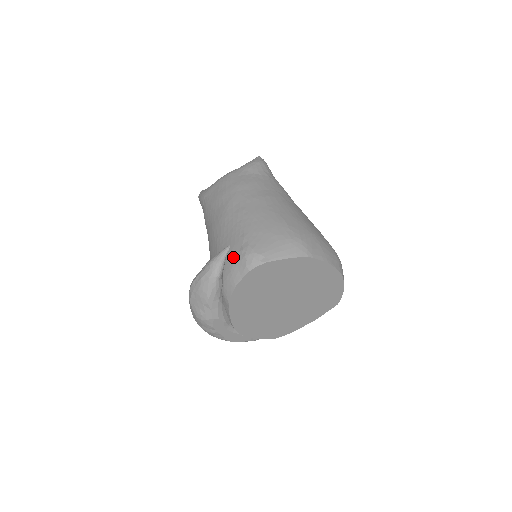
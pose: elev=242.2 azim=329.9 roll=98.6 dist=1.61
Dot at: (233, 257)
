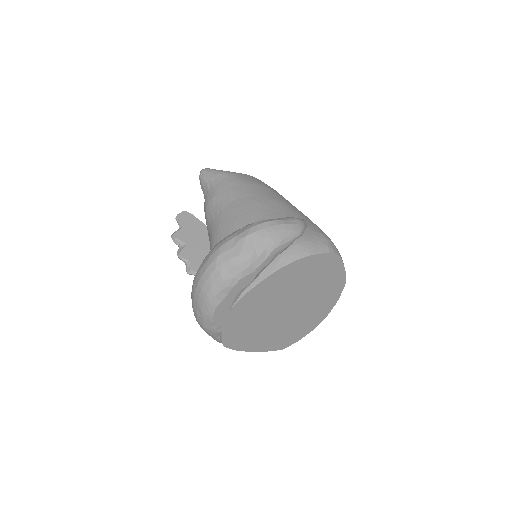
Dot at: (310, 232)
